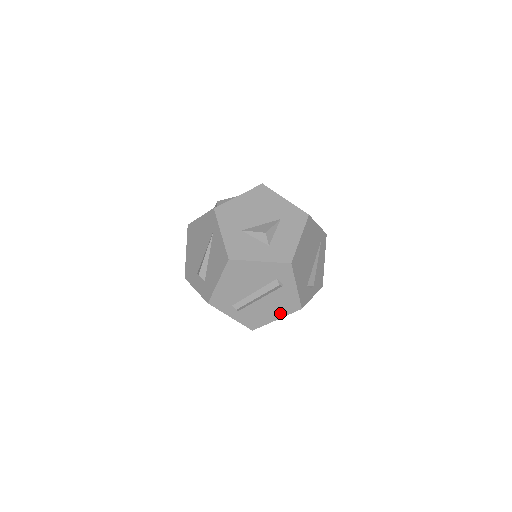
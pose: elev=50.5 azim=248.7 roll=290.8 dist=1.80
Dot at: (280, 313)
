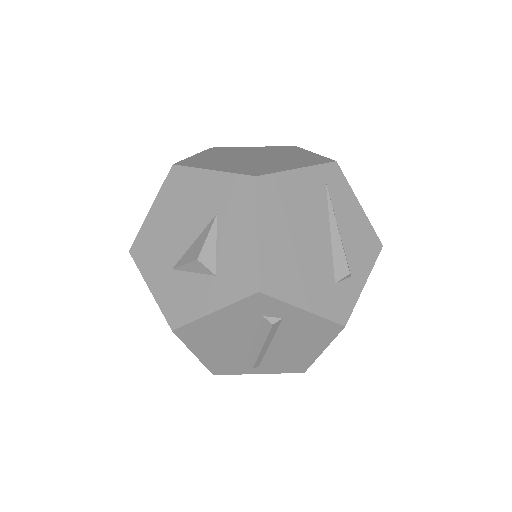
Dot at: (318, 344)
